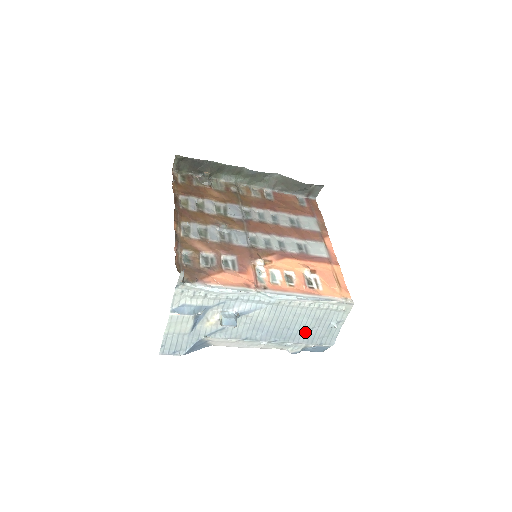
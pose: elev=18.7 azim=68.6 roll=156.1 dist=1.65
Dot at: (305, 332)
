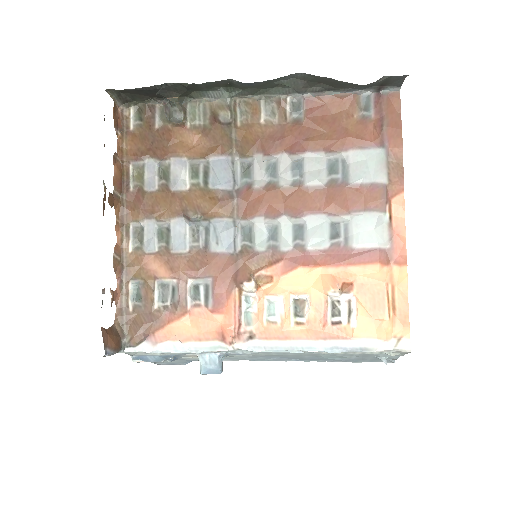
Dot at: (339, 358)
